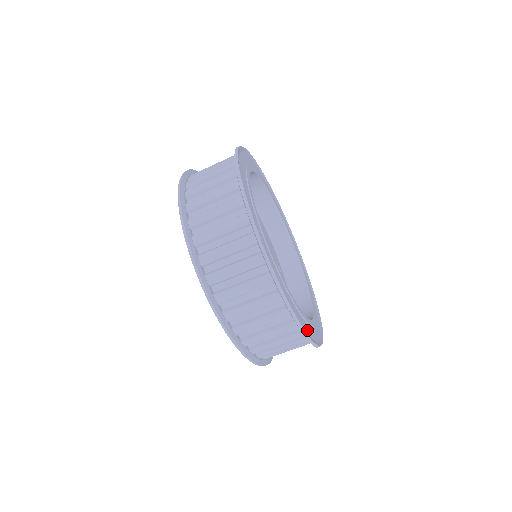
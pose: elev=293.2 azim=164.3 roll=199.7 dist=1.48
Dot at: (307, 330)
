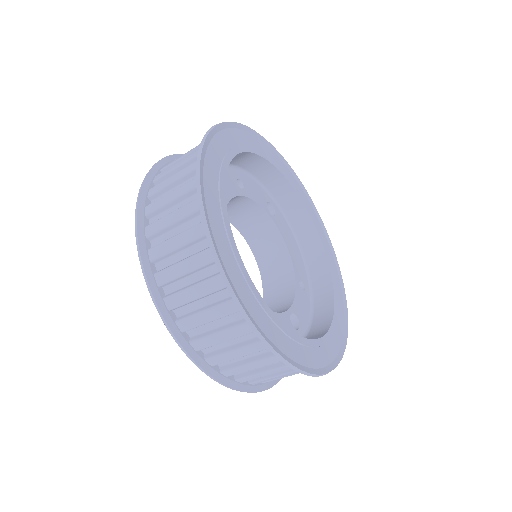
Dot at: (277, 341)
